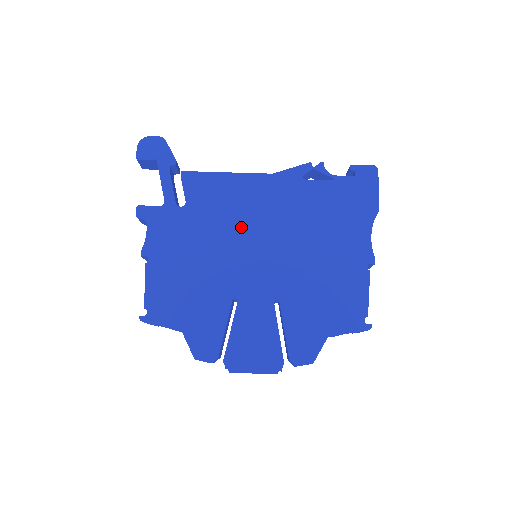
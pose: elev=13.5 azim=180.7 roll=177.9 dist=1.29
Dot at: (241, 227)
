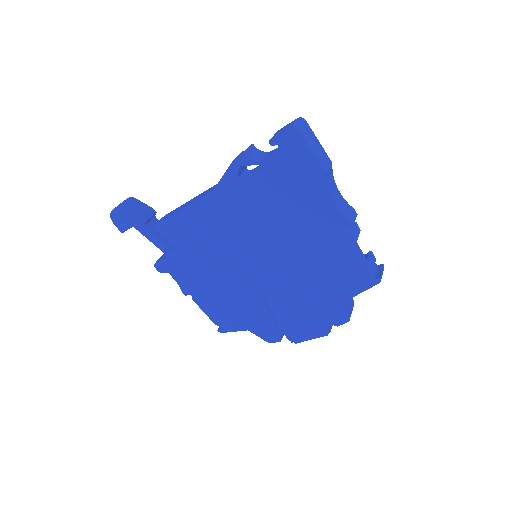
Dot at: (227, 248)
